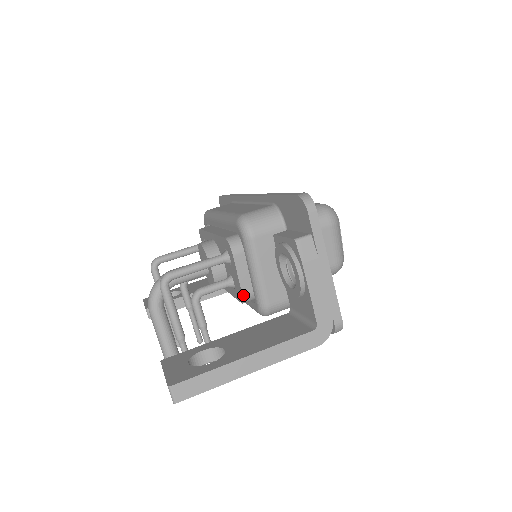
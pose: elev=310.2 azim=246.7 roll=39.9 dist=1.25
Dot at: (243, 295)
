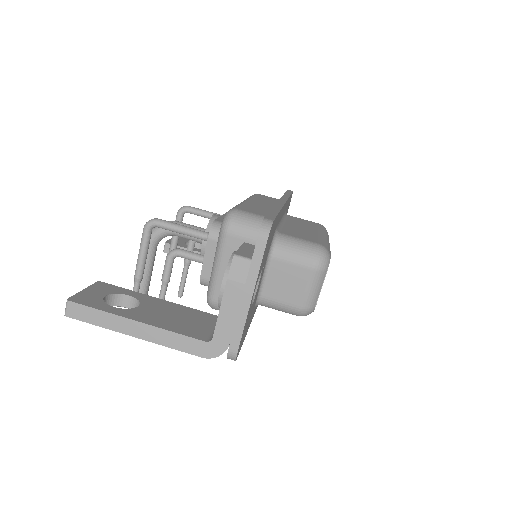
Dot at: (201, 277)
